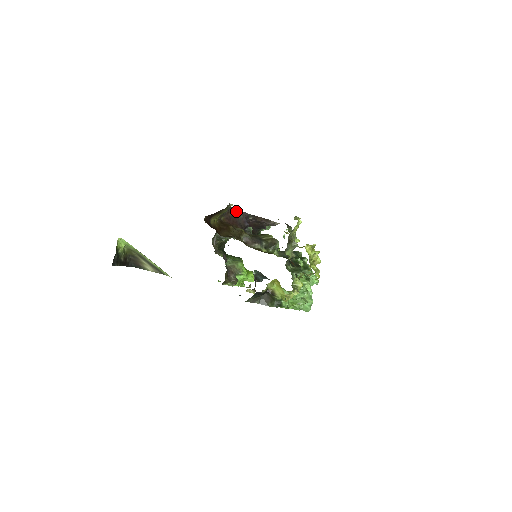
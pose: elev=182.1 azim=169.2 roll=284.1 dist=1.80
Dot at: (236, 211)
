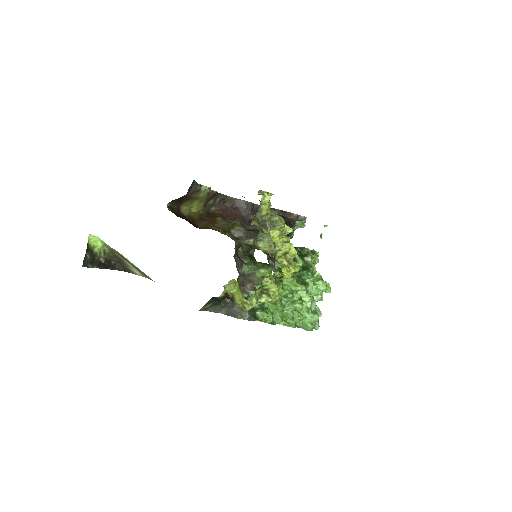
Dot at: (236, 201)
